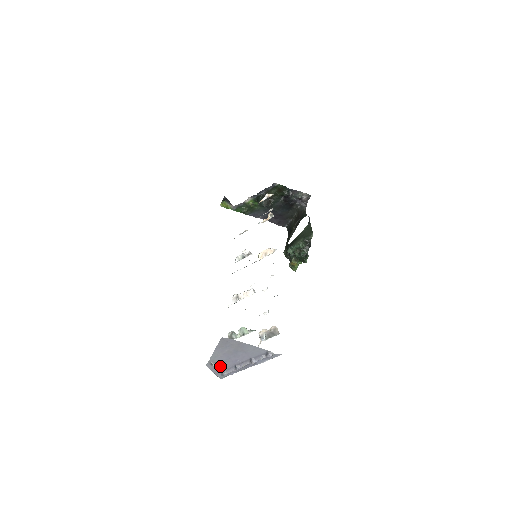
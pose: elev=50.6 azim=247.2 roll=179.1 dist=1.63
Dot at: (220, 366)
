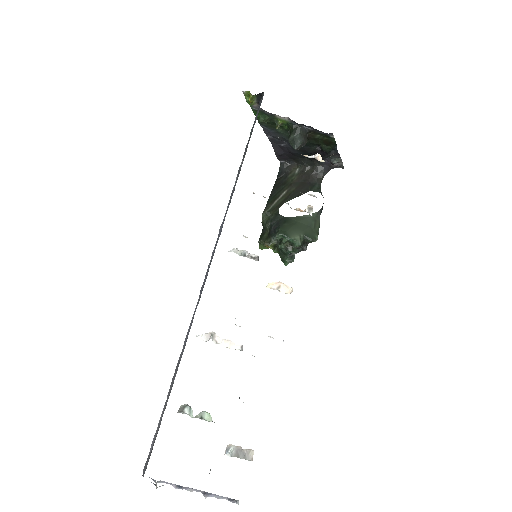
Dot at: occluded
